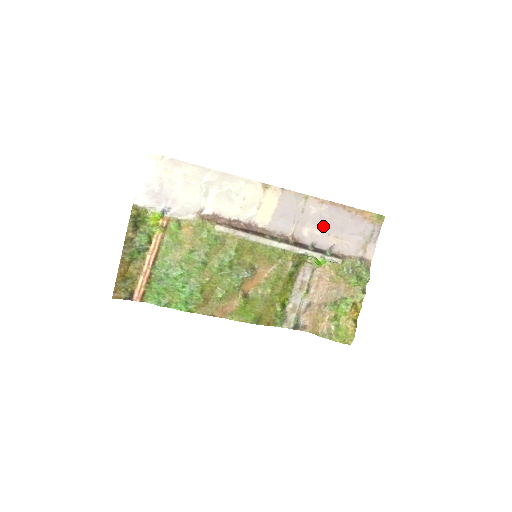
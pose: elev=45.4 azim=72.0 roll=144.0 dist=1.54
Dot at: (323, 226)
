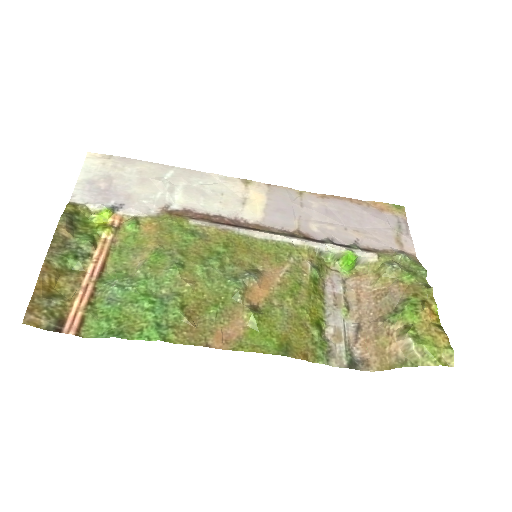
Dot at: (334, 220)
